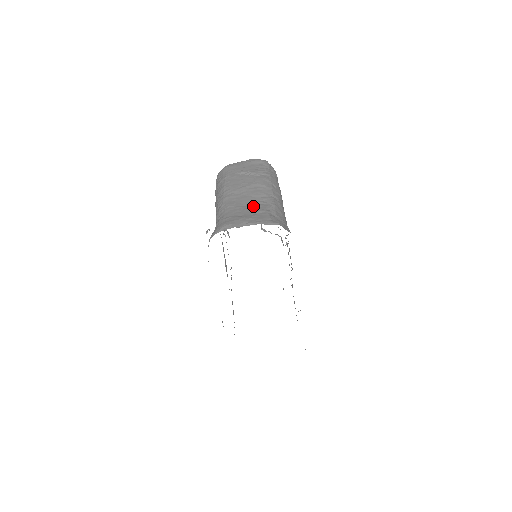
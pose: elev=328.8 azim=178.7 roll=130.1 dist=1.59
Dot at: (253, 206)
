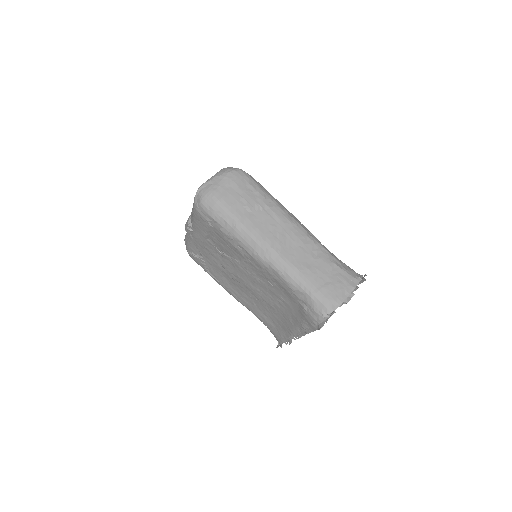
Dot at: (318, 262)
